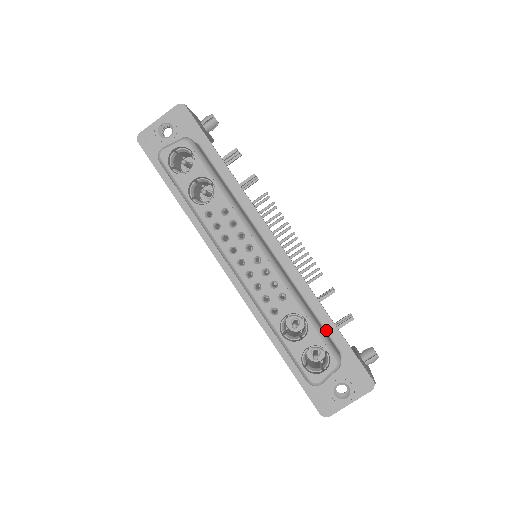
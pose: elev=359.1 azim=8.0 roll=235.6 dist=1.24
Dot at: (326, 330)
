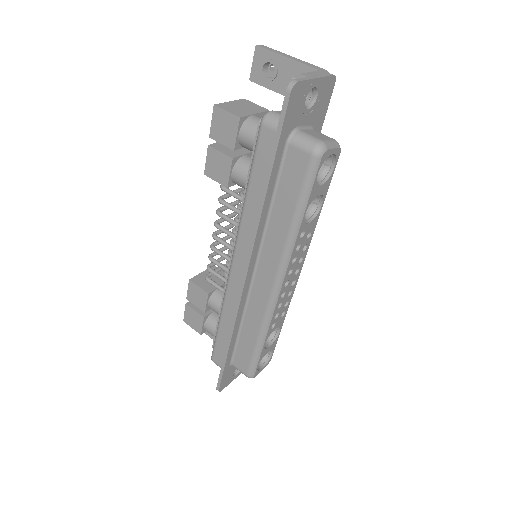
Dot at: occluded
